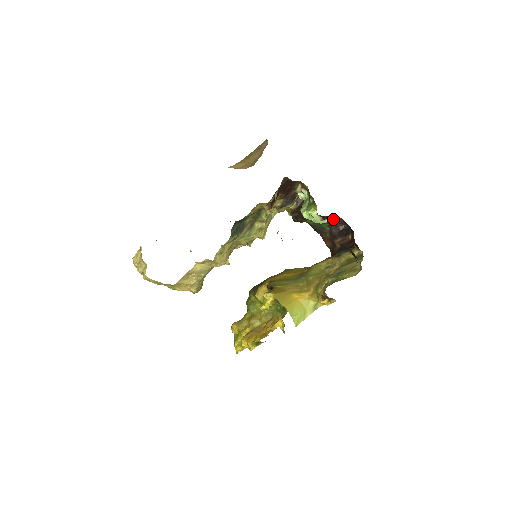
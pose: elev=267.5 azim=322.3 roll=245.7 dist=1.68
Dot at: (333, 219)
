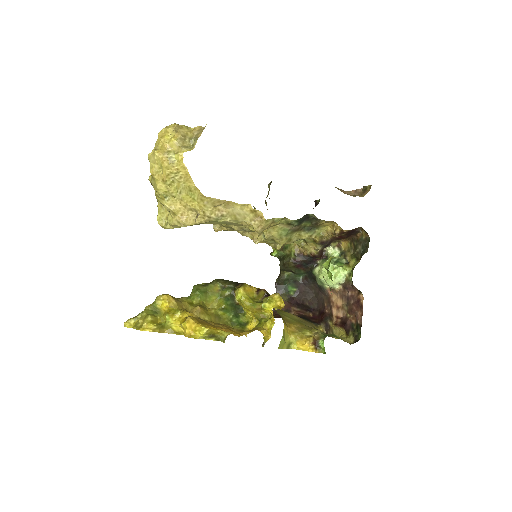
Dot at: (307, 290)
